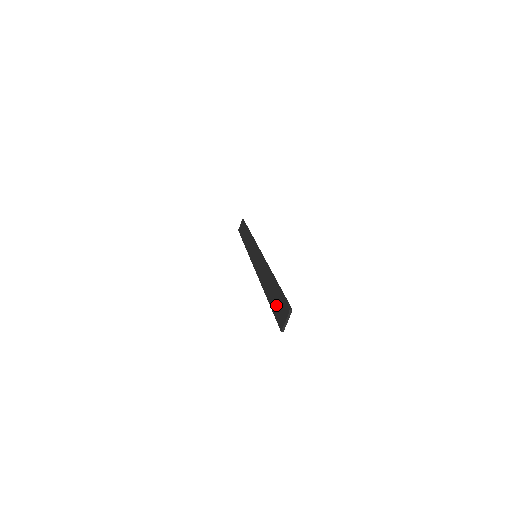
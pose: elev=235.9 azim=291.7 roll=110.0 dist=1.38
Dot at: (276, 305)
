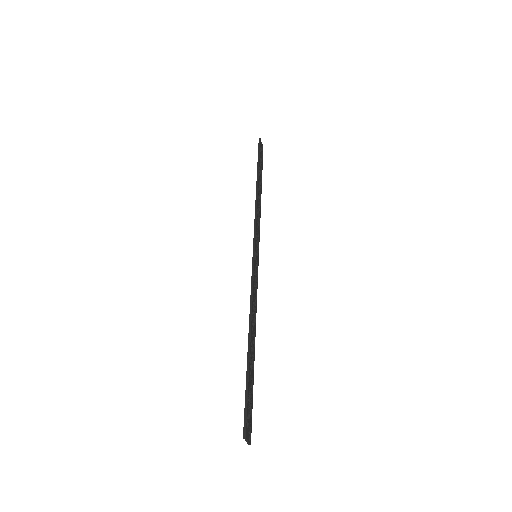
Dot at: (249, 397)
